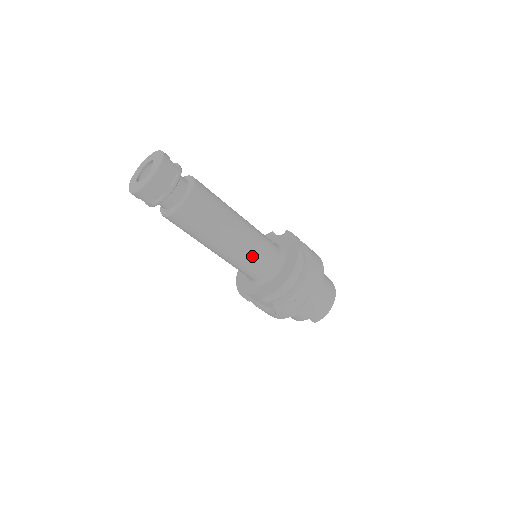
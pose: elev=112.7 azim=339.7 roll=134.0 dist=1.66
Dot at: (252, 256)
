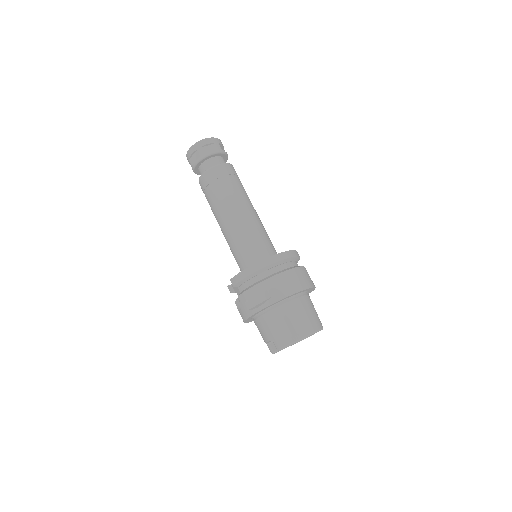
Dot at: (242, 239)
